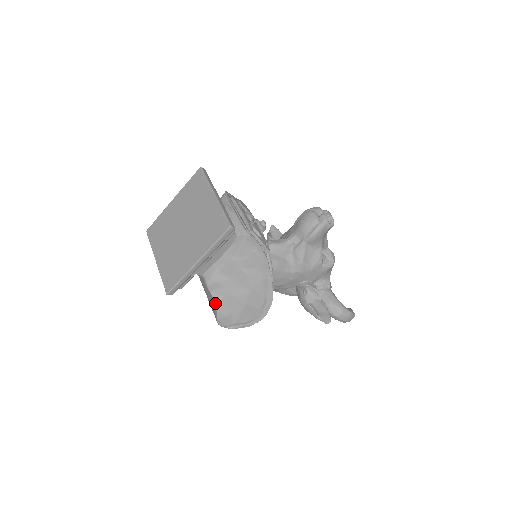
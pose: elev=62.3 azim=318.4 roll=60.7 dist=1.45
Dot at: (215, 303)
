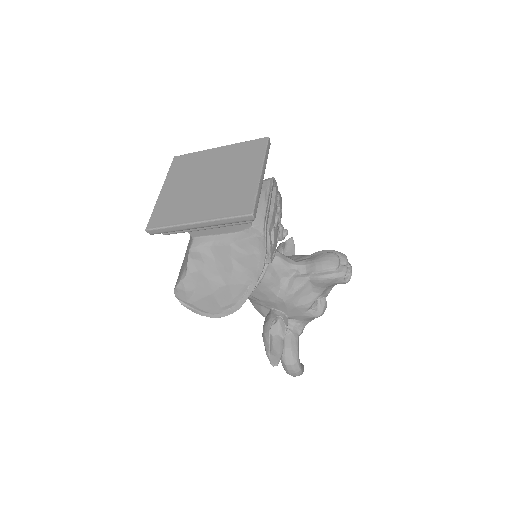
Dot at: (185, 271)
